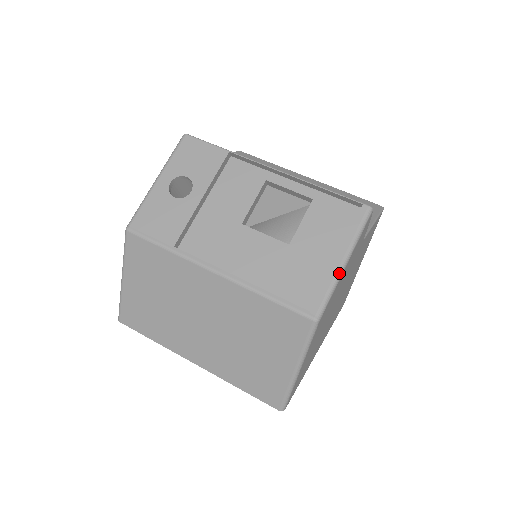
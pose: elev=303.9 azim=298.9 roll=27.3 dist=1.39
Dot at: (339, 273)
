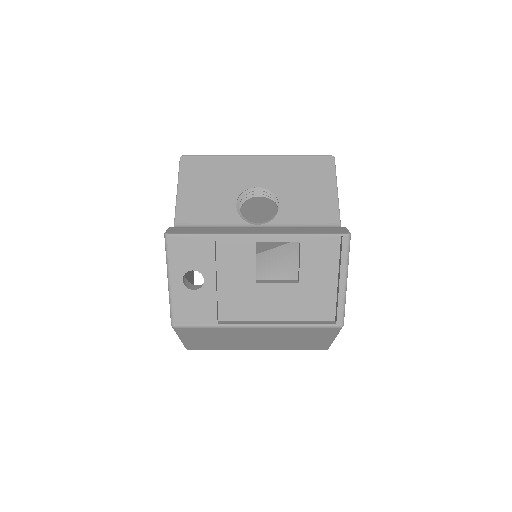
Dot at: (345, 291)
